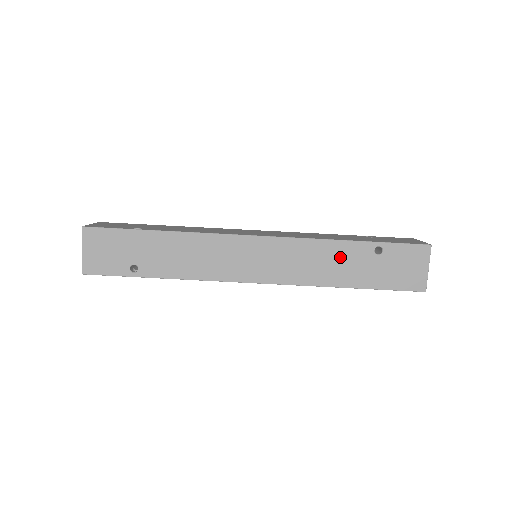
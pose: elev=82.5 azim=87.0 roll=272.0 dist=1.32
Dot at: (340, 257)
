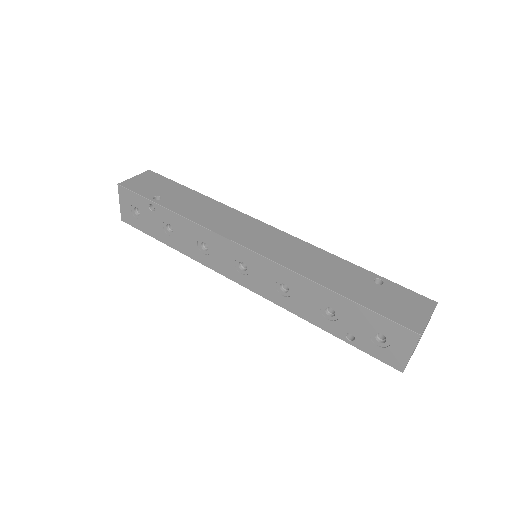
Dot at: (337, 268)
